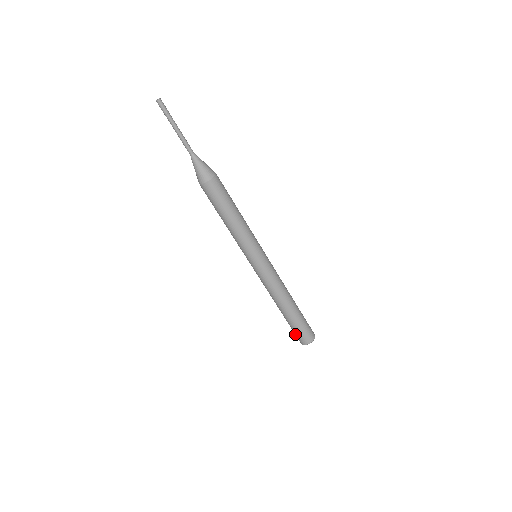
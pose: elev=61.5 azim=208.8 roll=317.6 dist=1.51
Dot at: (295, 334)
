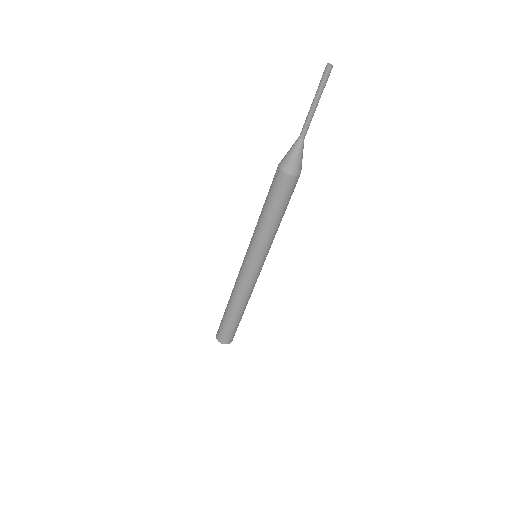
Dot at: (220, 330)
